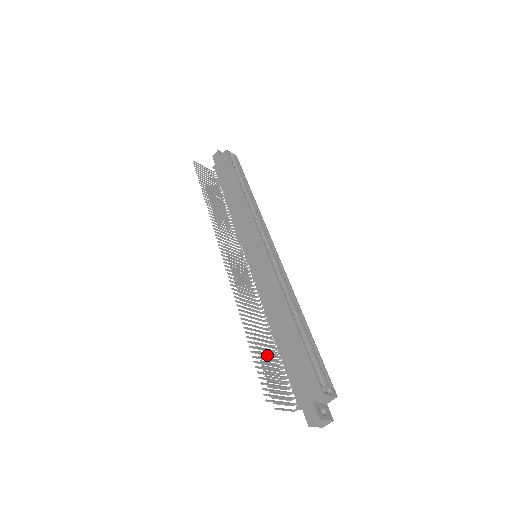
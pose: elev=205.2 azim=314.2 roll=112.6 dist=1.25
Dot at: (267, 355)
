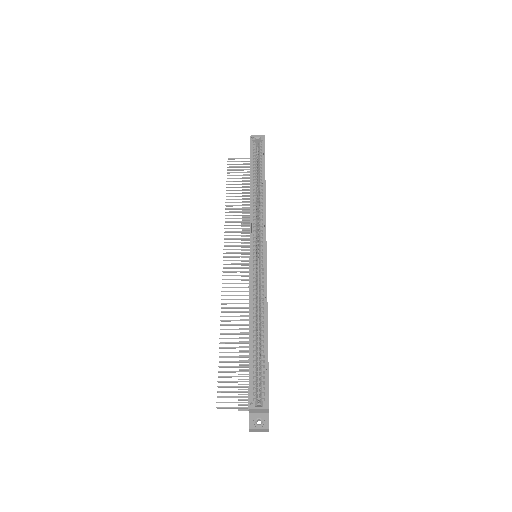
Dot at: (238, 362)
